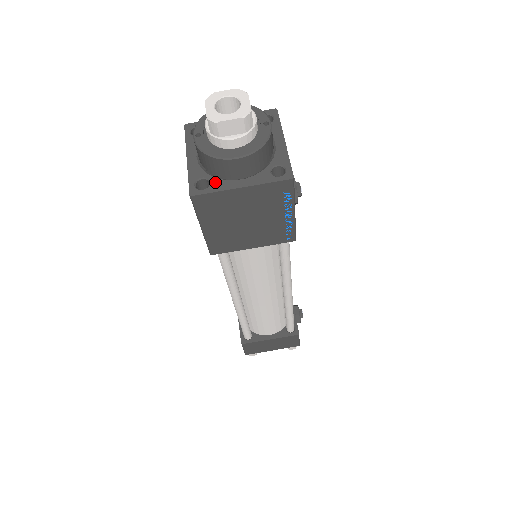
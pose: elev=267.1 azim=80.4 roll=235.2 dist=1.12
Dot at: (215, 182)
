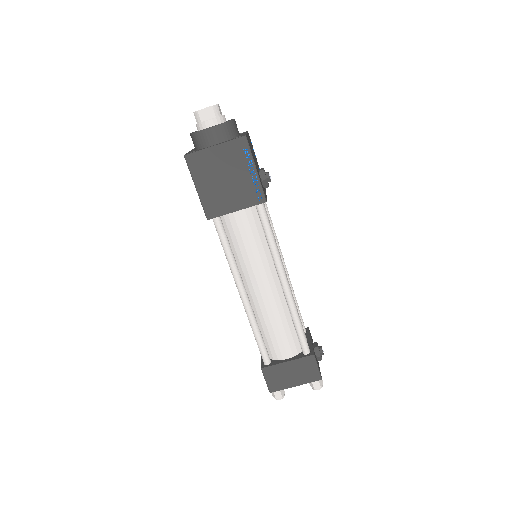
Dot at: (200, 149)
